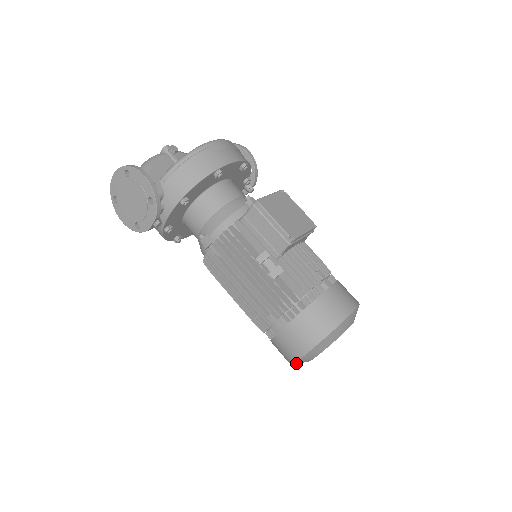
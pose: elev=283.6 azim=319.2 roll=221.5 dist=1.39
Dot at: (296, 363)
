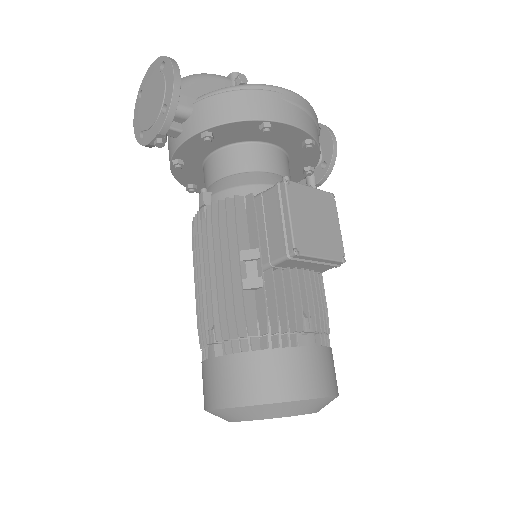
Dot at: (209, 412)
